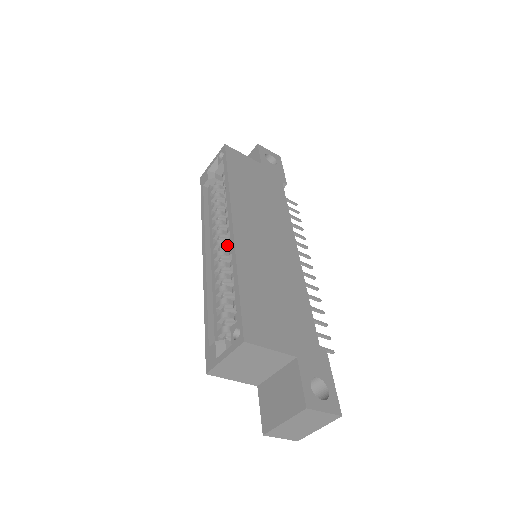
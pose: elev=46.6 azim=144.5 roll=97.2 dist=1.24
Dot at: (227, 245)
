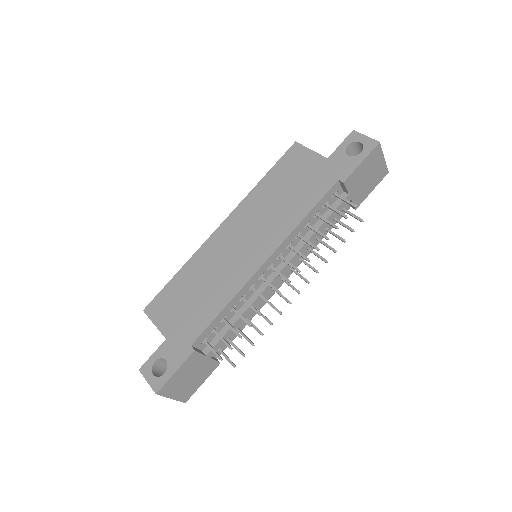
Dot at: occluded
